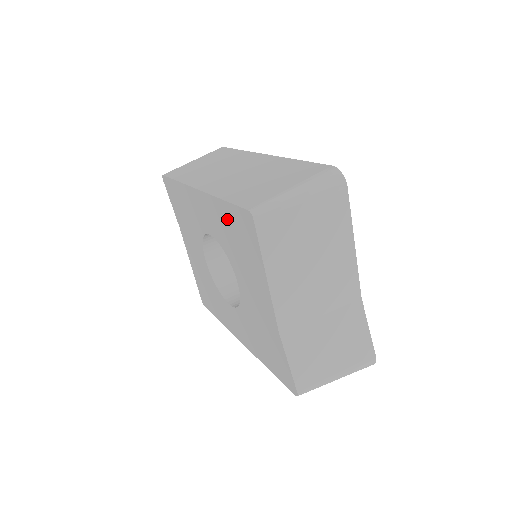
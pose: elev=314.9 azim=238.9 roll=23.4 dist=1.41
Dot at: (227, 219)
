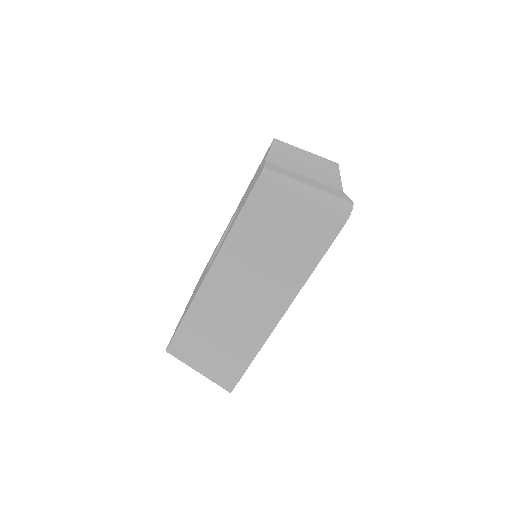
Dot at: (187, 308)
